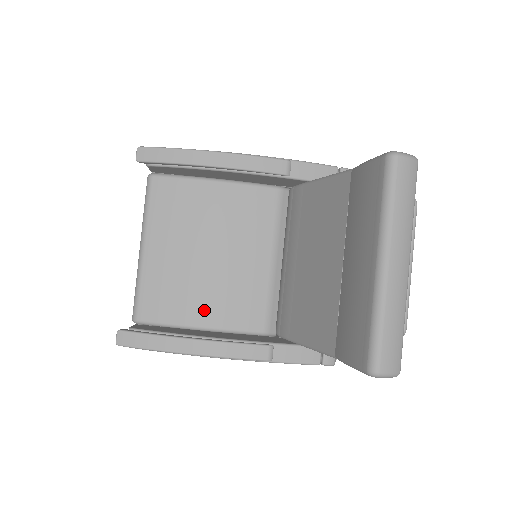
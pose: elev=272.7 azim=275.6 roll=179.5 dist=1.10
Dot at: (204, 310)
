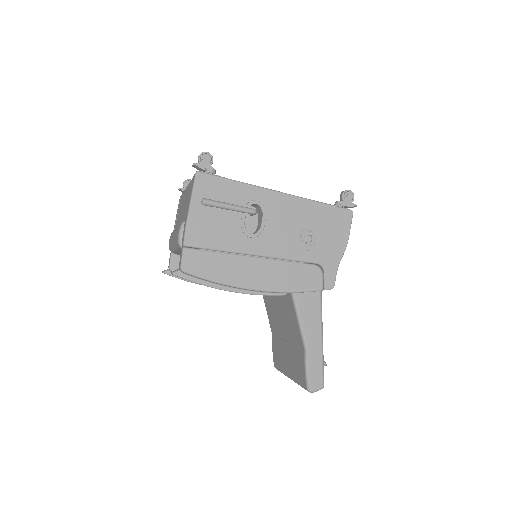
Dot at: occluded
